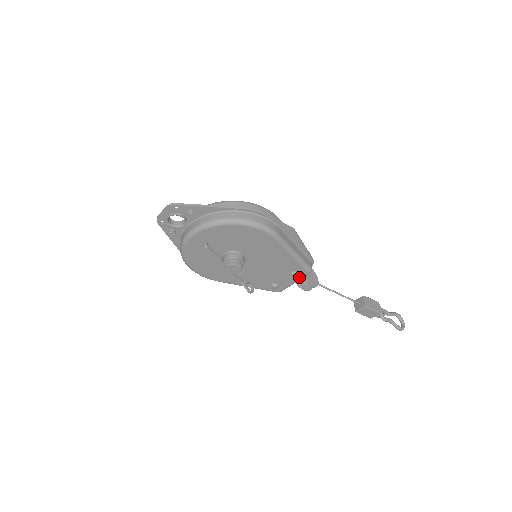
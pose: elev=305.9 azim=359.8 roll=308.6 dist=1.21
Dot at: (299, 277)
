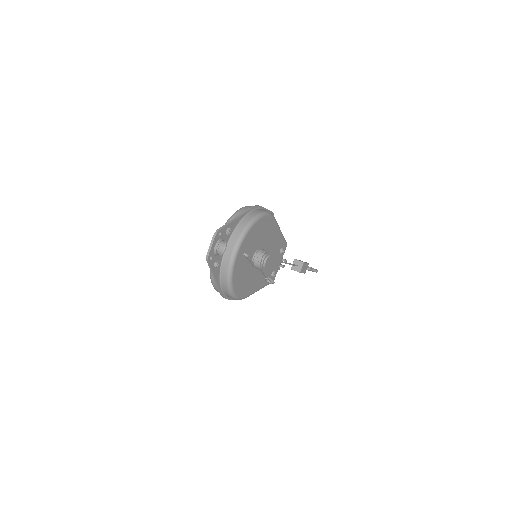
Dot at: (283, 254)
